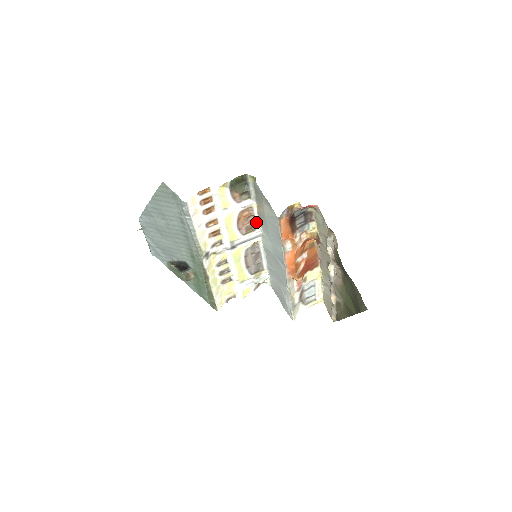
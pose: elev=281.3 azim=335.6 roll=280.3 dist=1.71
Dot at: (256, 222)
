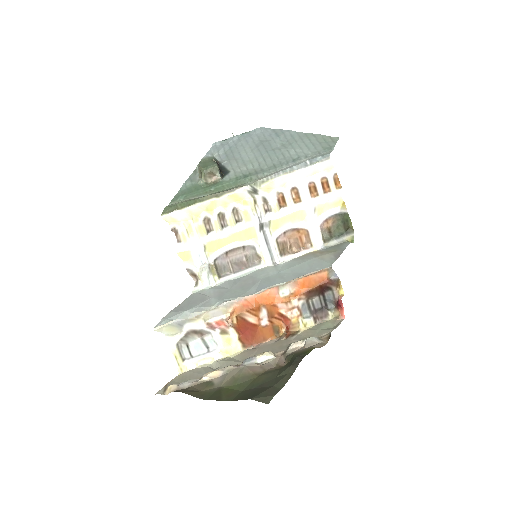
Dot at: (292, 255)
